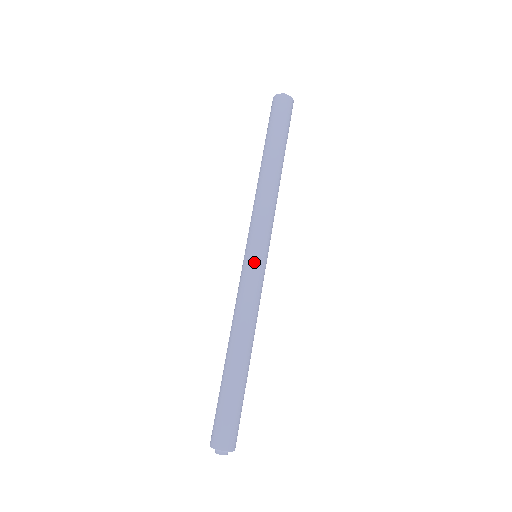
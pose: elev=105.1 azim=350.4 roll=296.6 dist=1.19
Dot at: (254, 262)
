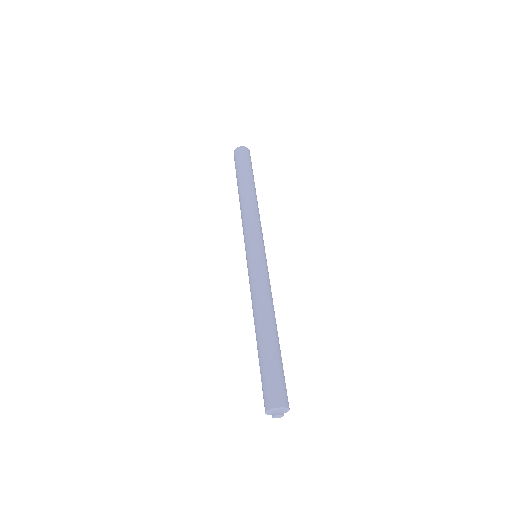
Dot at: (249, 260)
